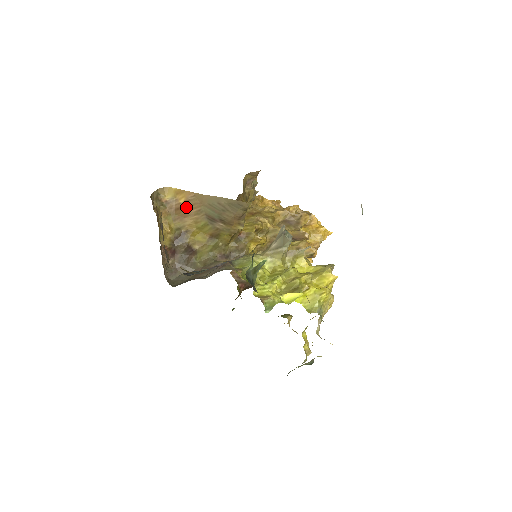
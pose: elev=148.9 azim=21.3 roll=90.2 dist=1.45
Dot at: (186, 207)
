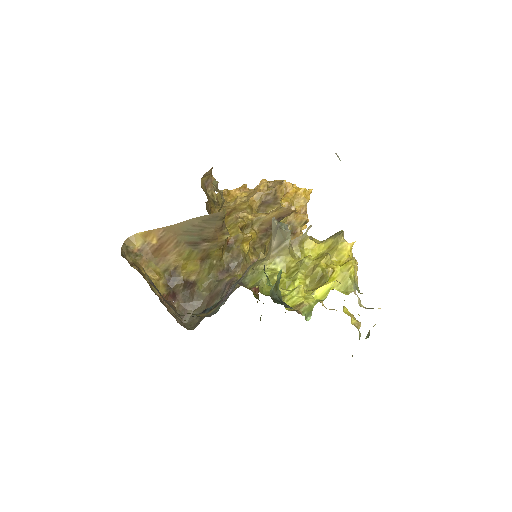
Dot at: (162, 245)
